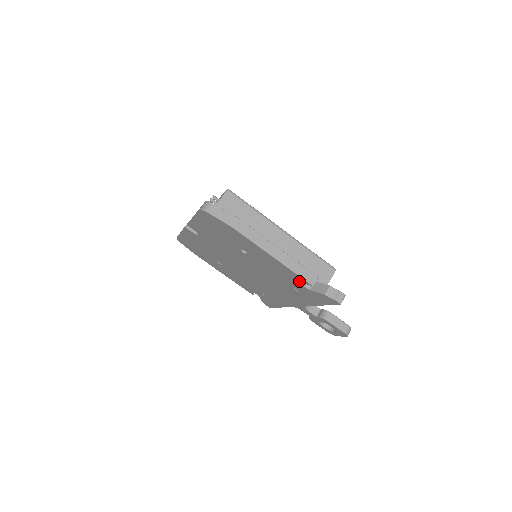
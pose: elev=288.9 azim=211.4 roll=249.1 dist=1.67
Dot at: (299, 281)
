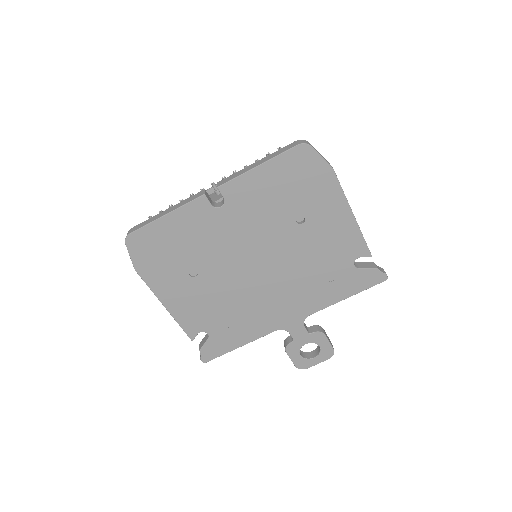
Dot at: (355, 255)
